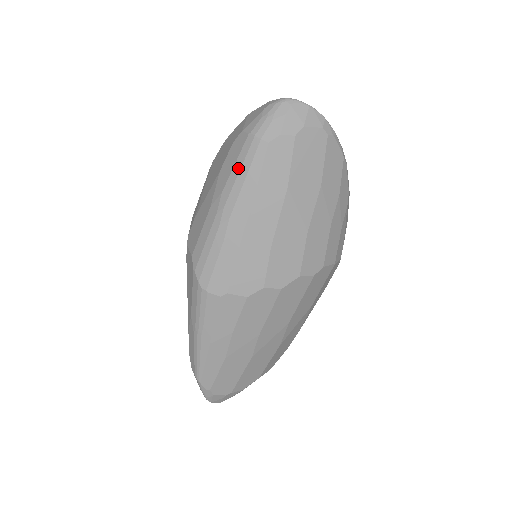
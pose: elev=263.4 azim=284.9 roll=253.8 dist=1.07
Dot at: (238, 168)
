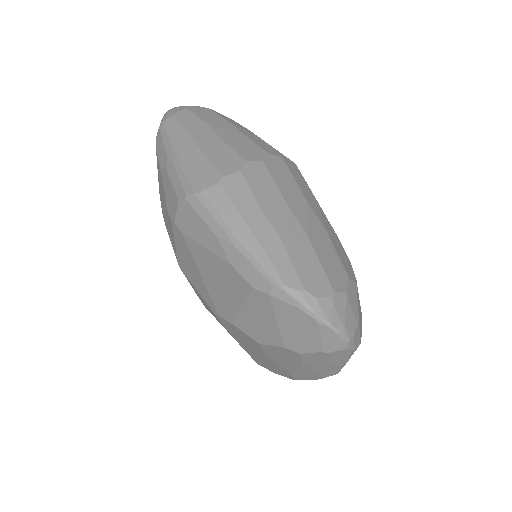
Dot at: (166, 138)
